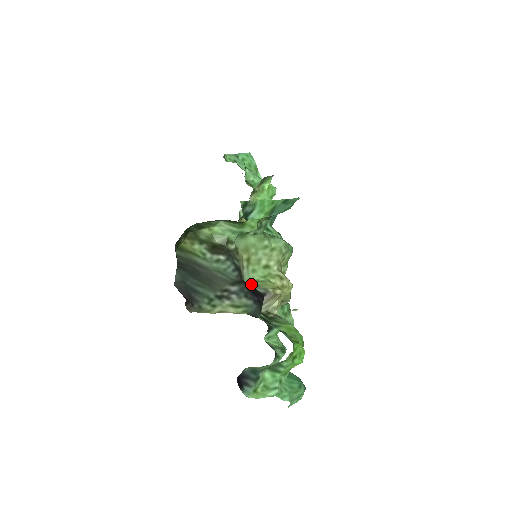
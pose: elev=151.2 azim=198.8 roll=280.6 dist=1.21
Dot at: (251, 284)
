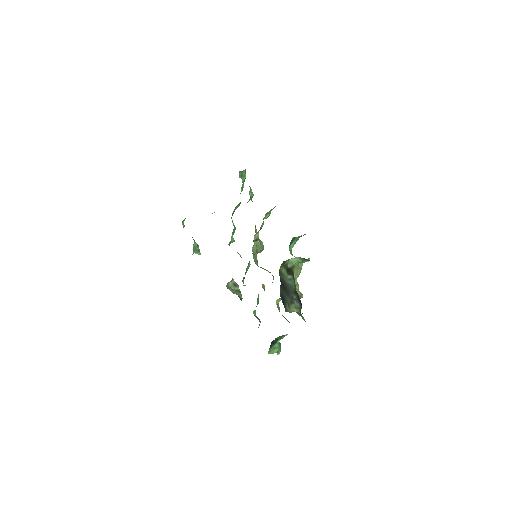
Dot at: occluded
